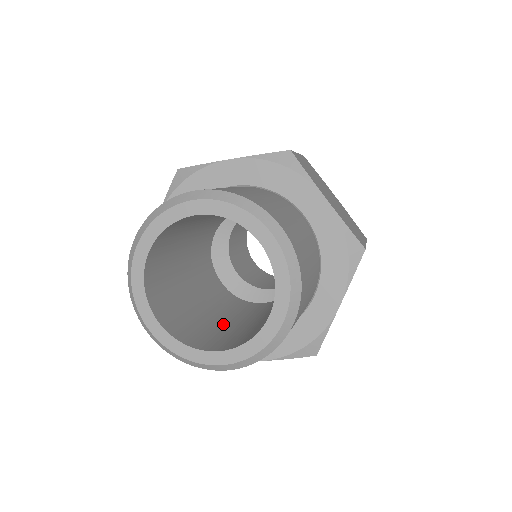
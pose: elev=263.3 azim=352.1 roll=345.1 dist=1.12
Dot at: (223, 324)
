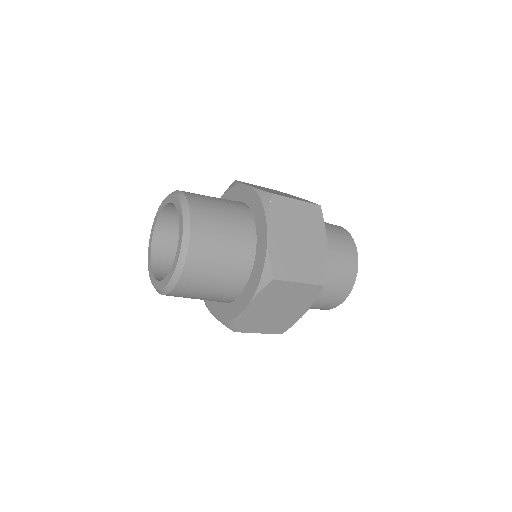
Dot at: occluded
